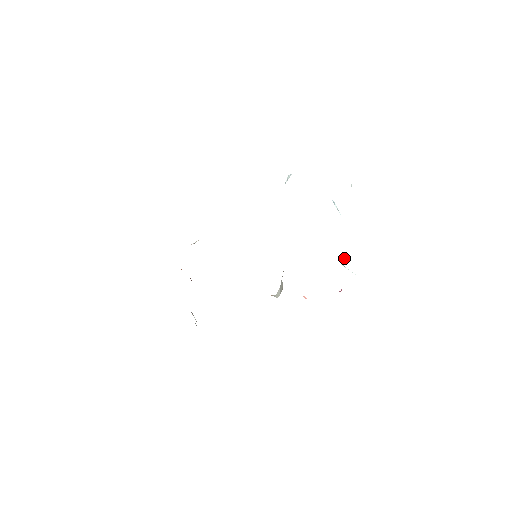
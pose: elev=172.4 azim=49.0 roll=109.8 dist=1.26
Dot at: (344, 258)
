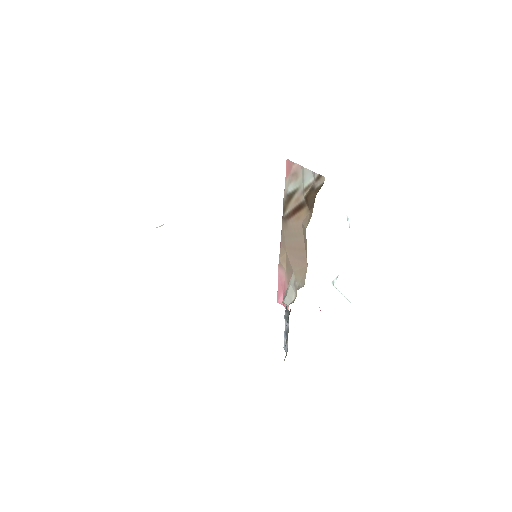
Dot at: (337, 277)
